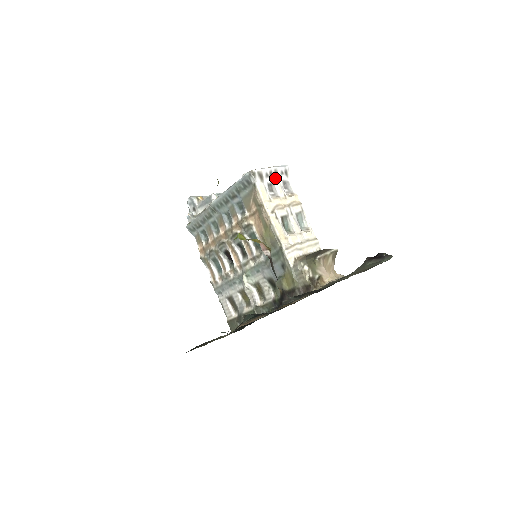
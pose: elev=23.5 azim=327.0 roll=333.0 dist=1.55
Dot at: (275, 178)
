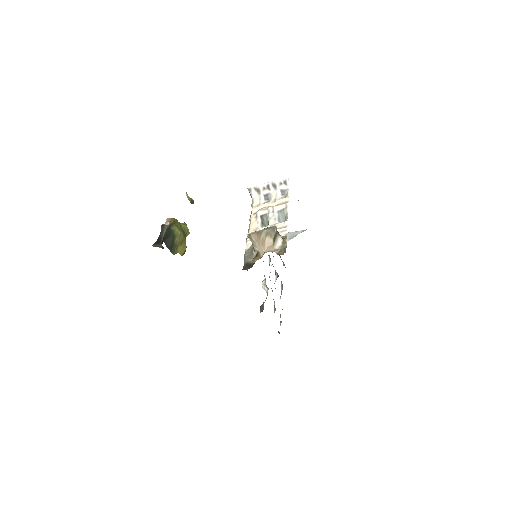
Dot at: (273, 189)
